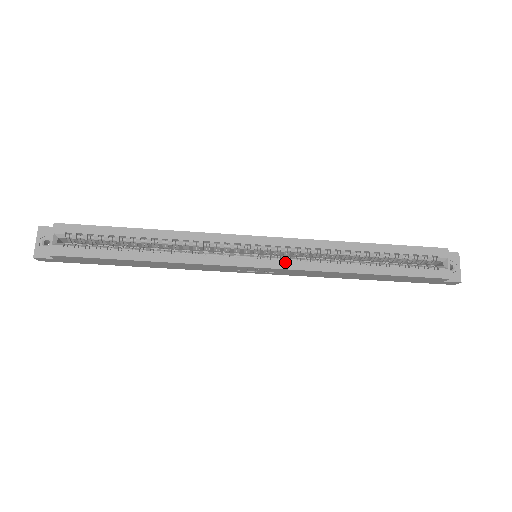
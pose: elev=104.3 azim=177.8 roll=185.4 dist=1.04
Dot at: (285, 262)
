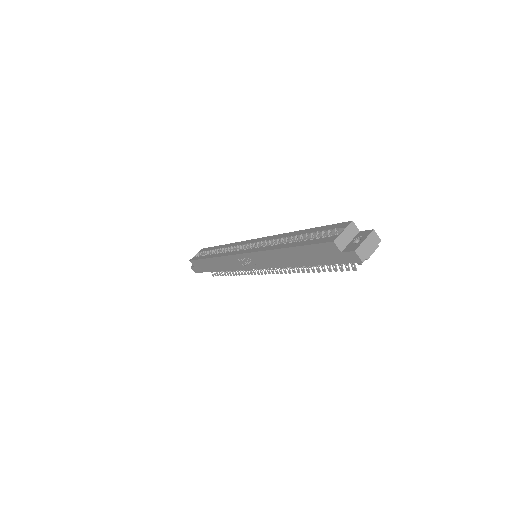
Dot at: (254, 249)
